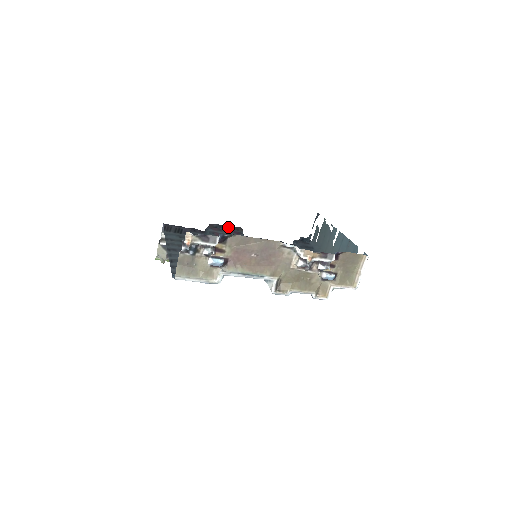
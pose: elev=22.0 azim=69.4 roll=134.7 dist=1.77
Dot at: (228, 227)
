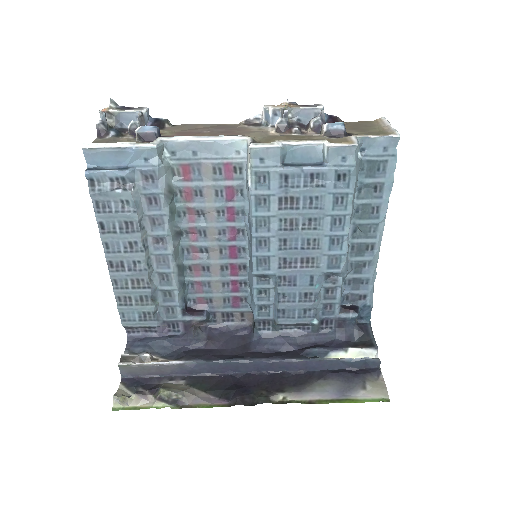
Dot at: (227, 314)
